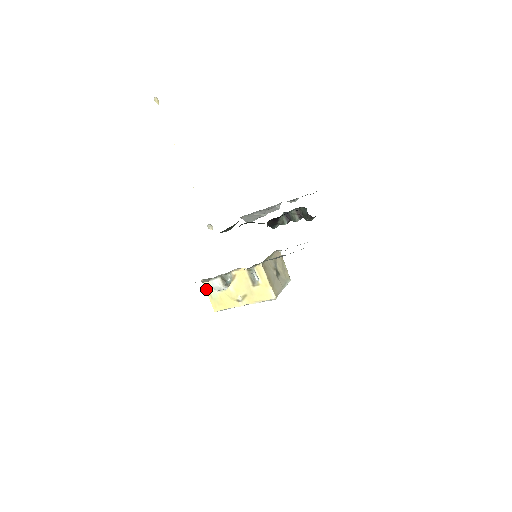
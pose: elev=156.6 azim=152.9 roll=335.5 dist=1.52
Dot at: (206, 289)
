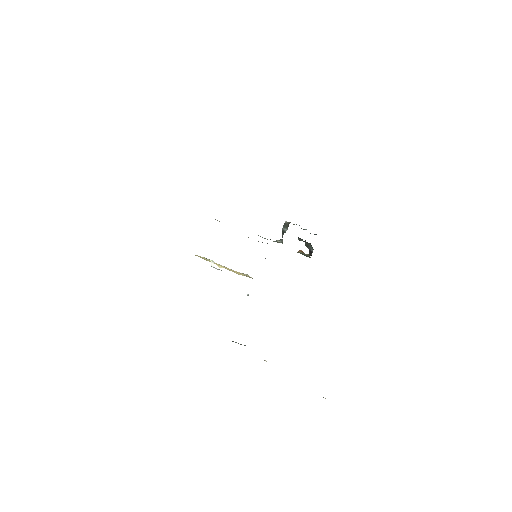
Dot at: occluded
